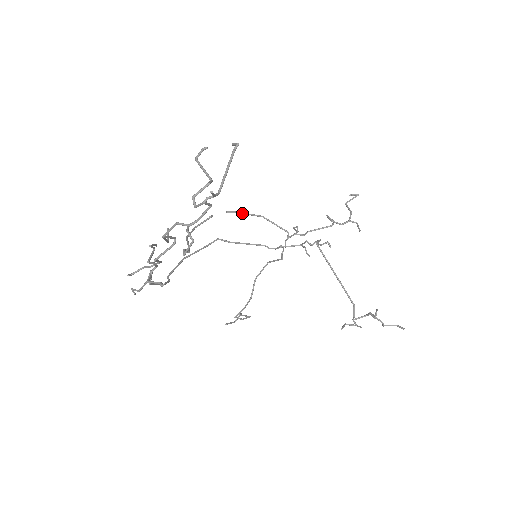
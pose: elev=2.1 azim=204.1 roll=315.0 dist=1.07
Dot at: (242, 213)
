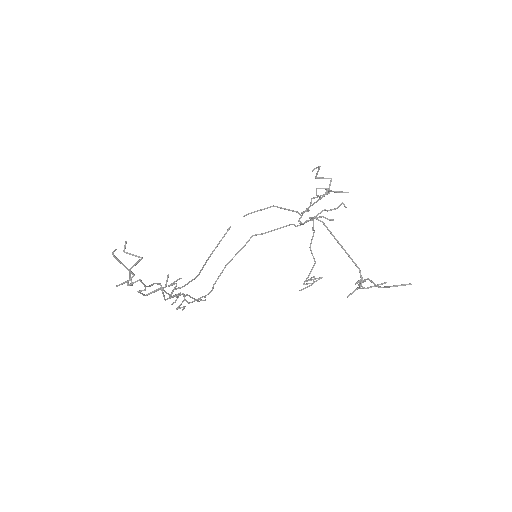
Dot at: occluded
